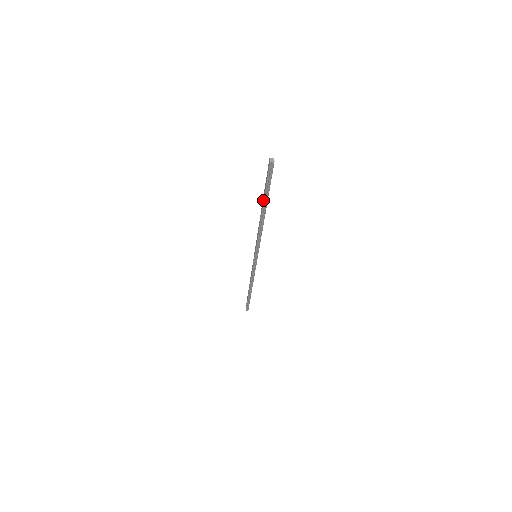
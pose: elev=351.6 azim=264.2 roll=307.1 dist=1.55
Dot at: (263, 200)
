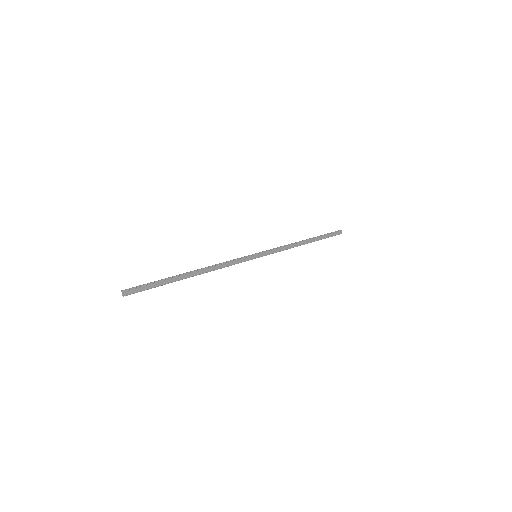
Dot at: (173, 279)
